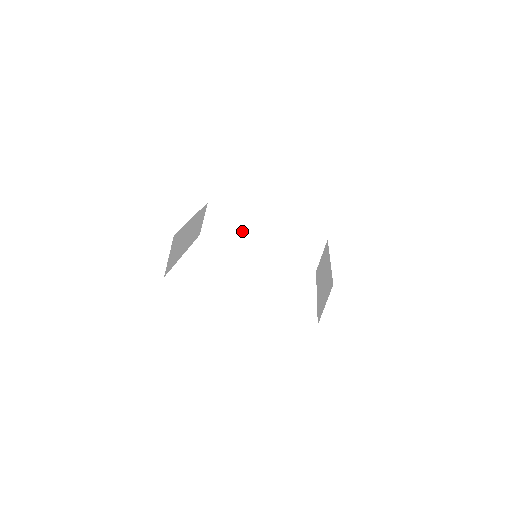
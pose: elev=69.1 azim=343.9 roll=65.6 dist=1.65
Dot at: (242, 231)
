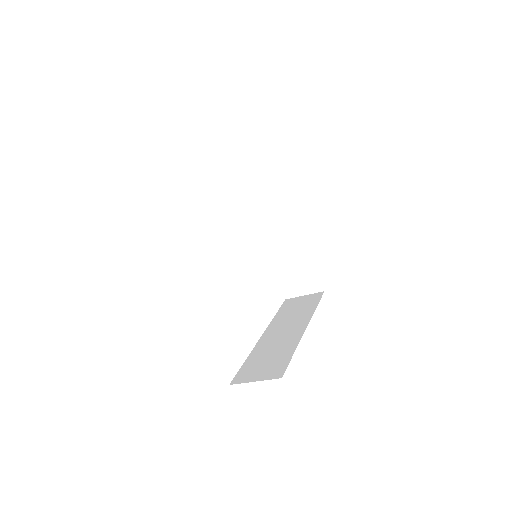
Dot at: occluded
